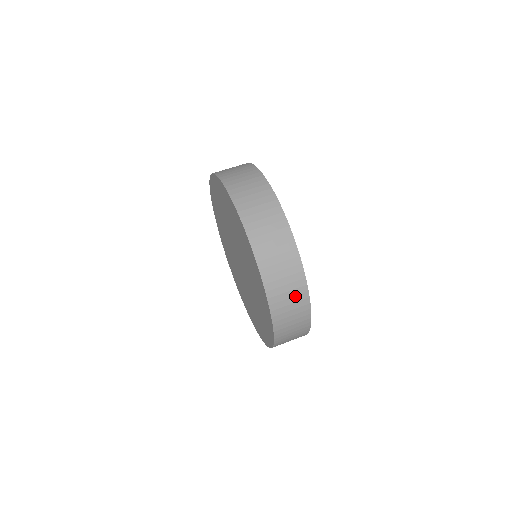
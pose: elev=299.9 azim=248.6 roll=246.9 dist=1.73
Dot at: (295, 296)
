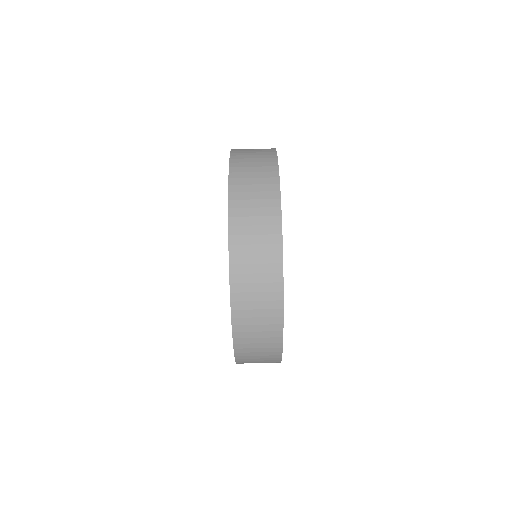
Dot at: (266, 362)
